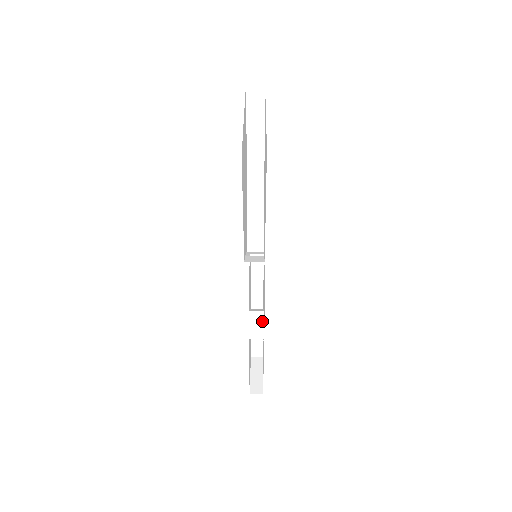
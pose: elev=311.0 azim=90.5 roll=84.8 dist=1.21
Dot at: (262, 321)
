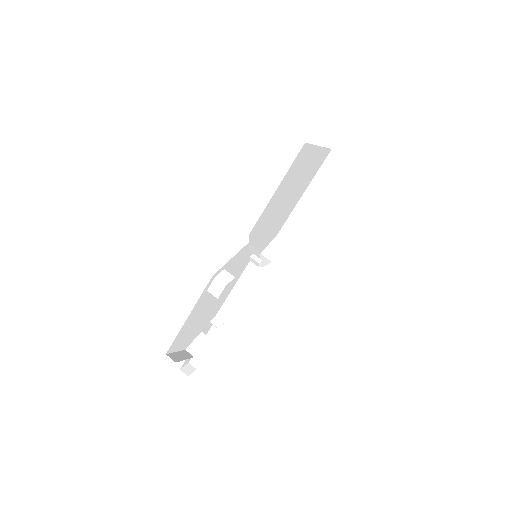
Dot at: (228, 281)
